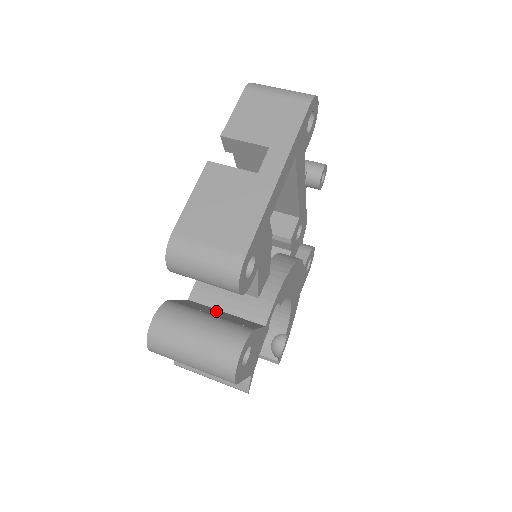
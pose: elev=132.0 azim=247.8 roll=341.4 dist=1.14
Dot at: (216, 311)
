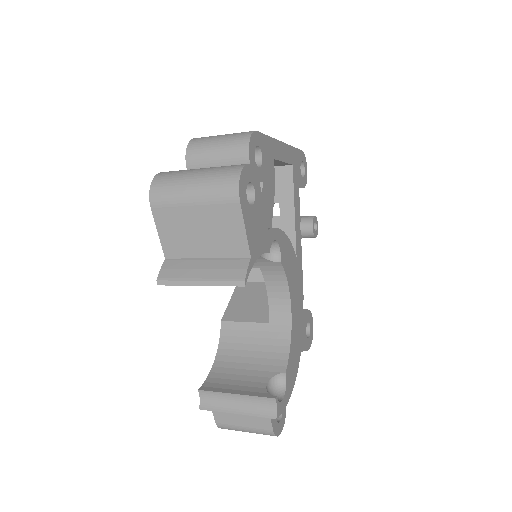
Dot at: occluded
